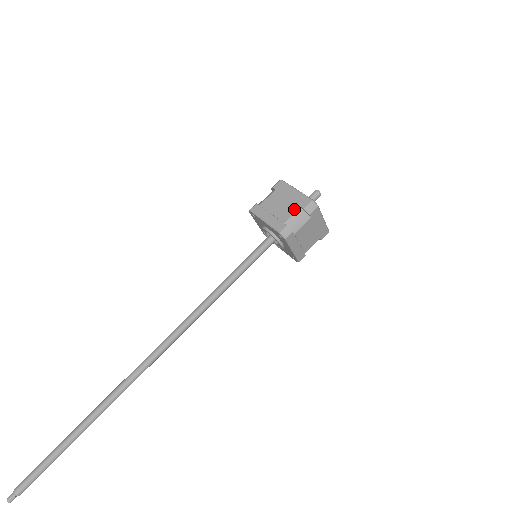
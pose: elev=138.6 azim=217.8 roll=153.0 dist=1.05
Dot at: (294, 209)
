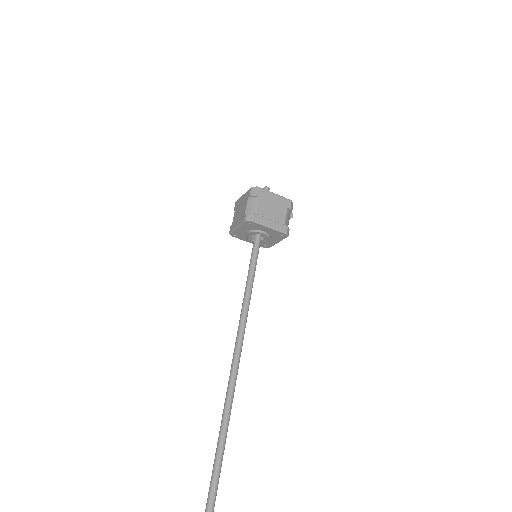
Dot at: (246, 202)
